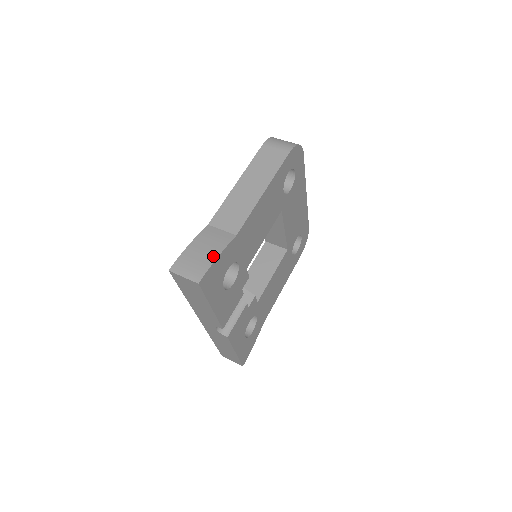
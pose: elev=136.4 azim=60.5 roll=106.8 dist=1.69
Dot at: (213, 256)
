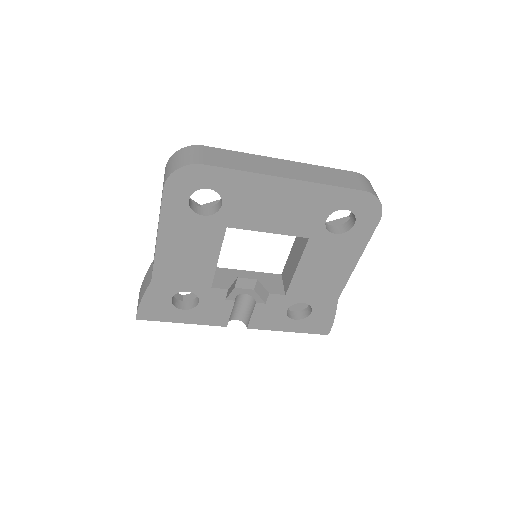
Dot at: (141, 298)
